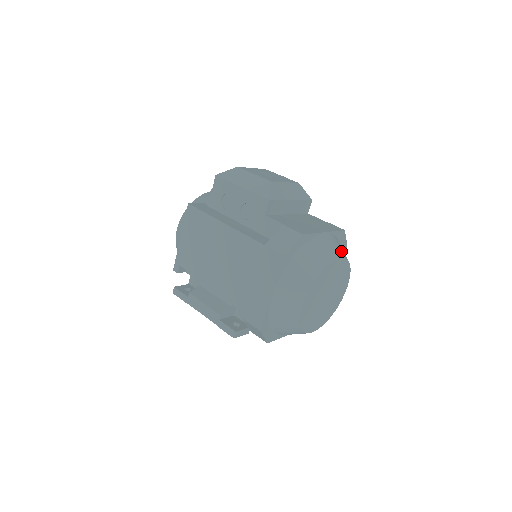
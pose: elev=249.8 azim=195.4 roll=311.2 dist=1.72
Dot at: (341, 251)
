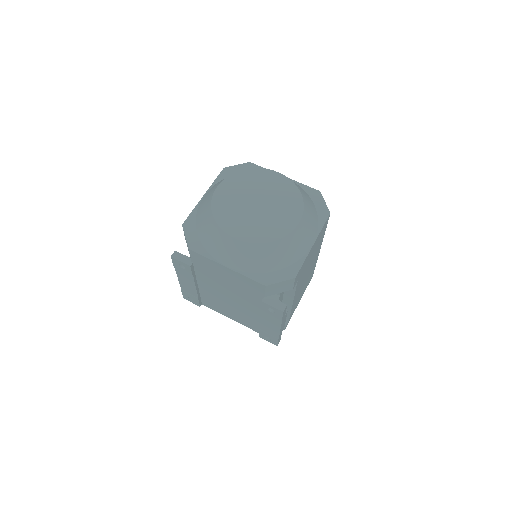
Dot at: occluded
